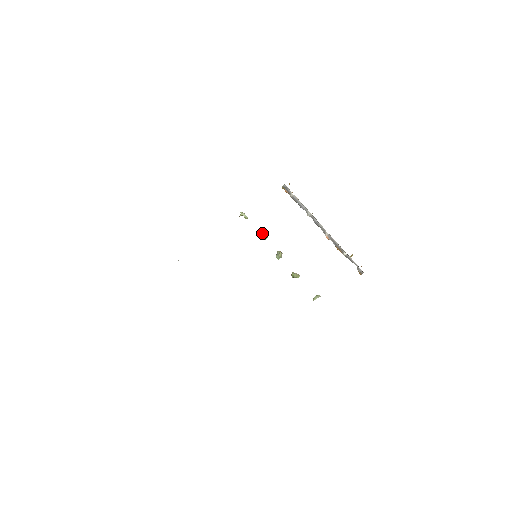
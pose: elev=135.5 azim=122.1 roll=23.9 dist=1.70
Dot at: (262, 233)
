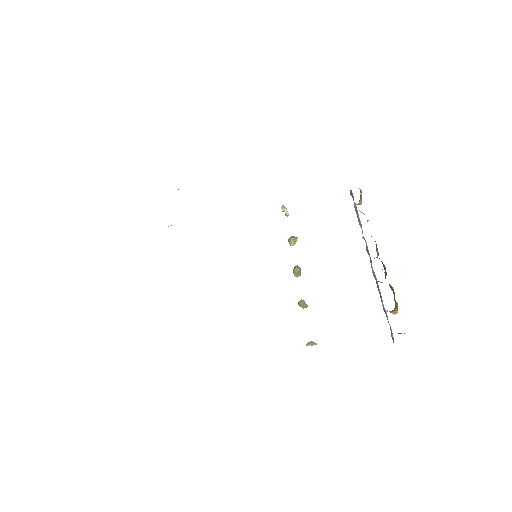
Dot at: (291, 237)
